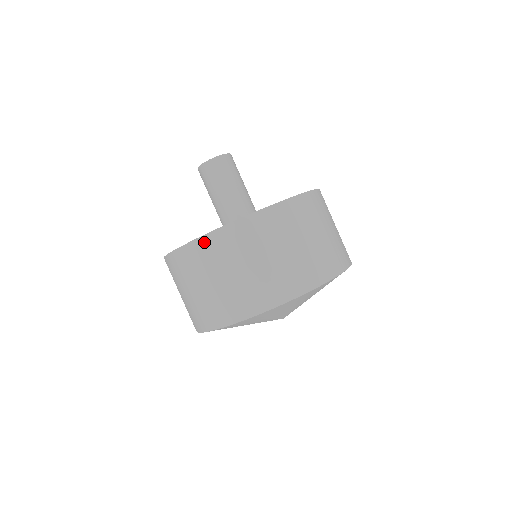
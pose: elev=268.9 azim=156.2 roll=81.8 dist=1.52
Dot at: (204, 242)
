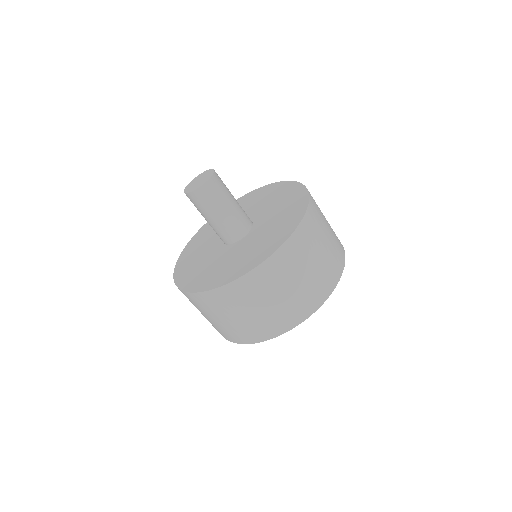
Dot at: (191, 296)
